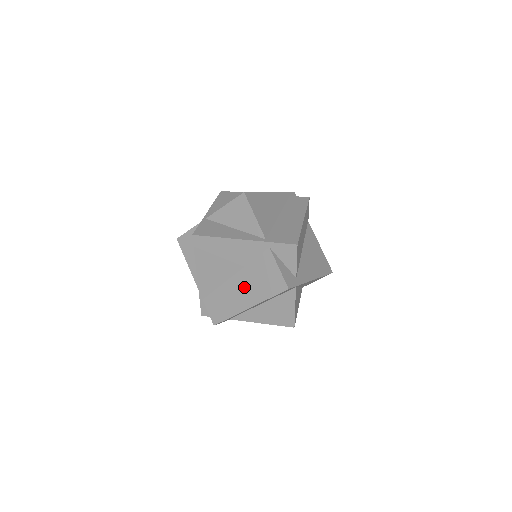
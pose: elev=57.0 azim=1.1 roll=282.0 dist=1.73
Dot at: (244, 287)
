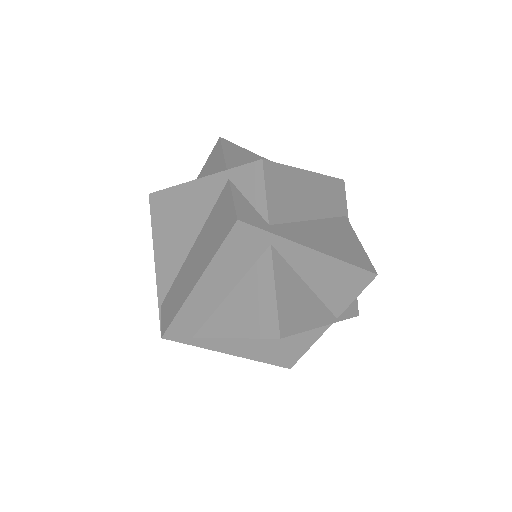
Dot at: (197, 255)
